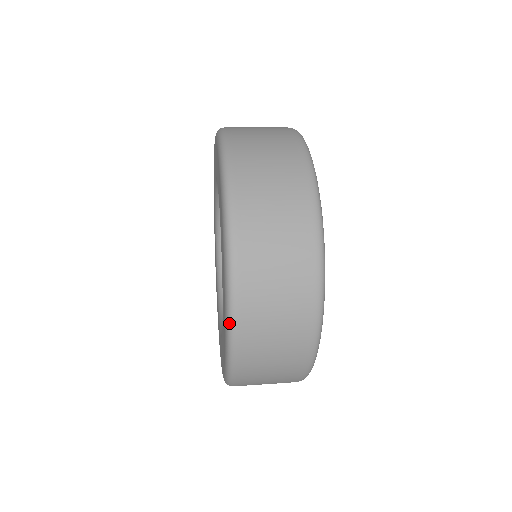
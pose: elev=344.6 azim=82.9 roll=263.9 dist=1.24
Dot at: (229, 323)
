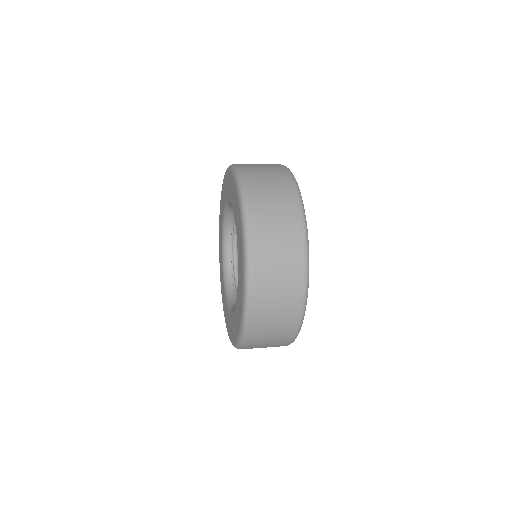
Dot at: (244, 216)
